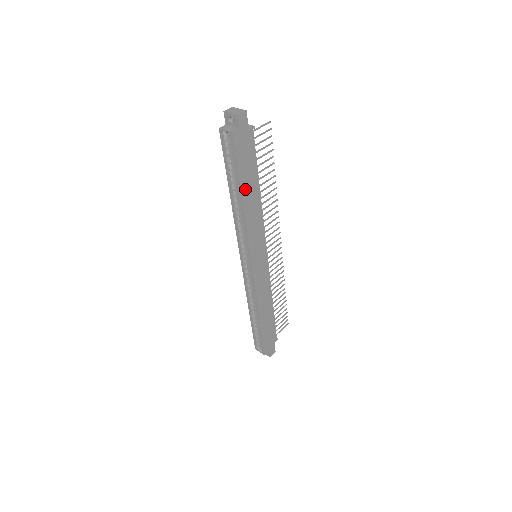
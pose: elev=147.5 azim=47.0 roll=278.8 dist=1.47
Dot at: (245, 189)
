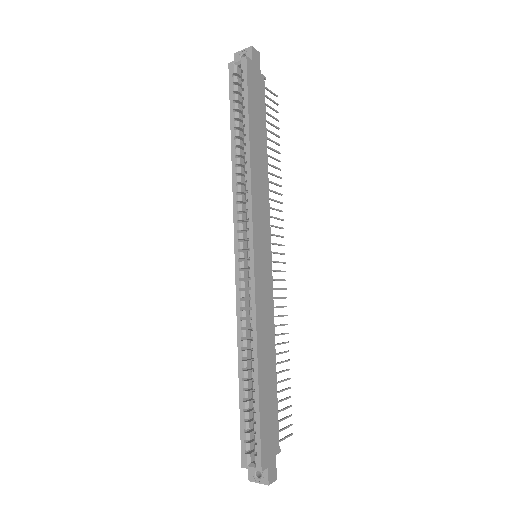
Dot at: (253, 134)
